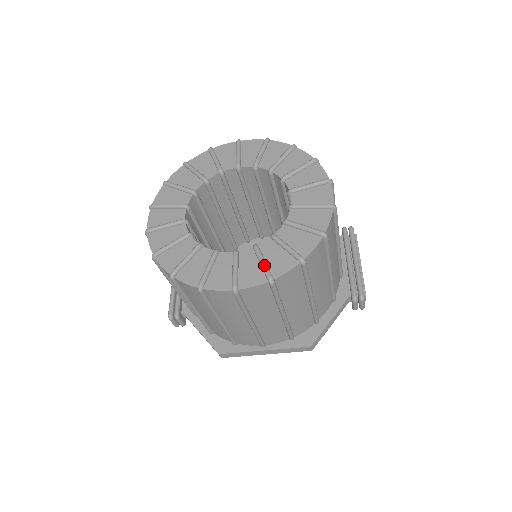
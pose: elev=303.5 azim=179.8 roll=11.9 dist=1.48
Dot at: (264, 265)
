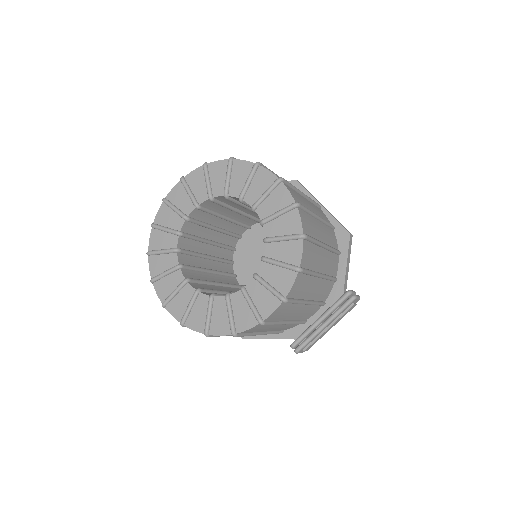
Dot at: (186, 311)
